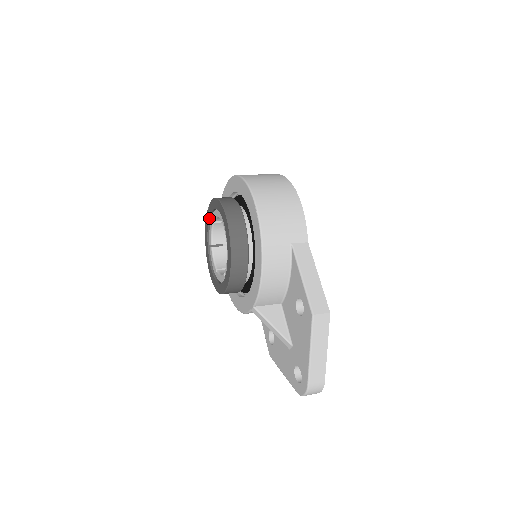
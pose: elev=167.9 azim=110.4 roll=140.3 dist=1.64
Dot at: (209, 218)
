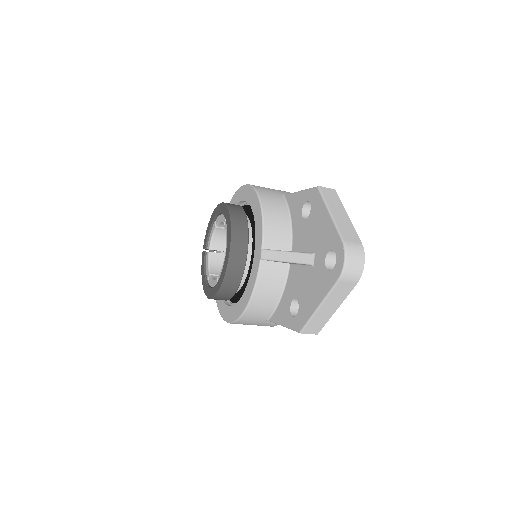
Dot at: (204, 256)
